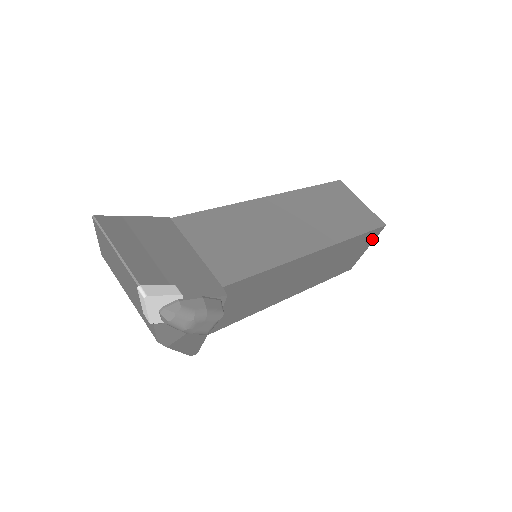
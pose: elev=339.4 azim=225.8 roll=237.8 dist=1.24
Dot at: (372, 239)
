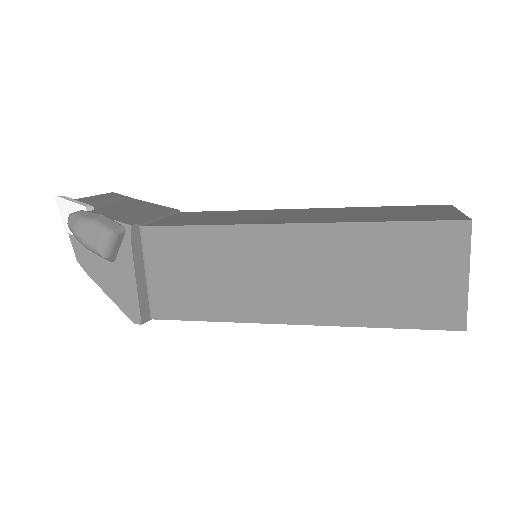
Dot at: (458, 251)
